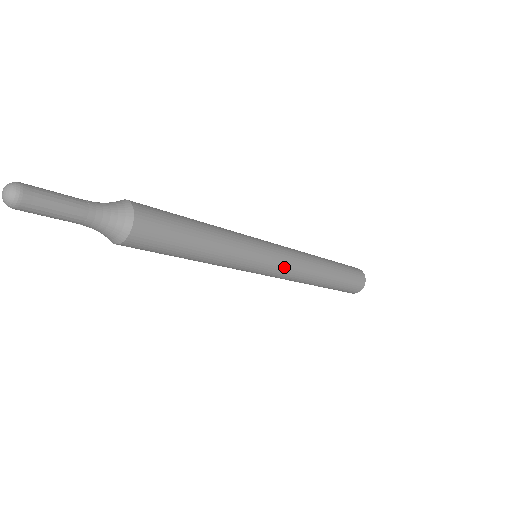
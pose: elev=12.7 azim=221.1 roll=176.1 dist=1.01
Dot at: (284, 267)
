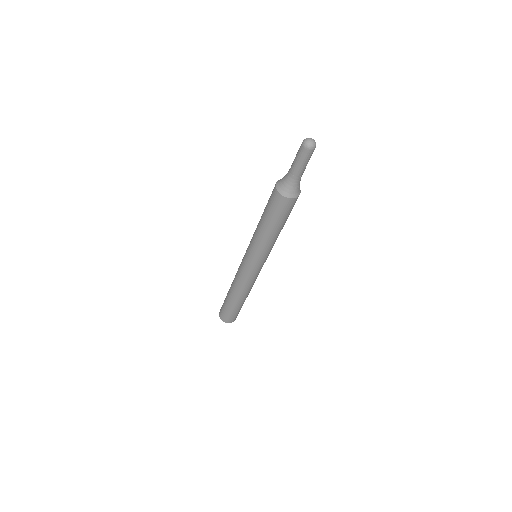
Dot at: (258, 273)
